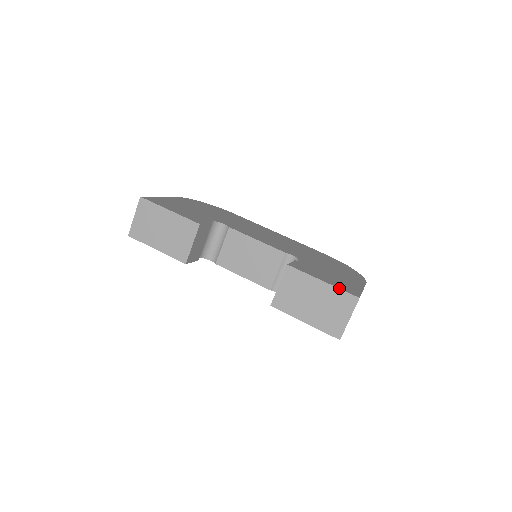
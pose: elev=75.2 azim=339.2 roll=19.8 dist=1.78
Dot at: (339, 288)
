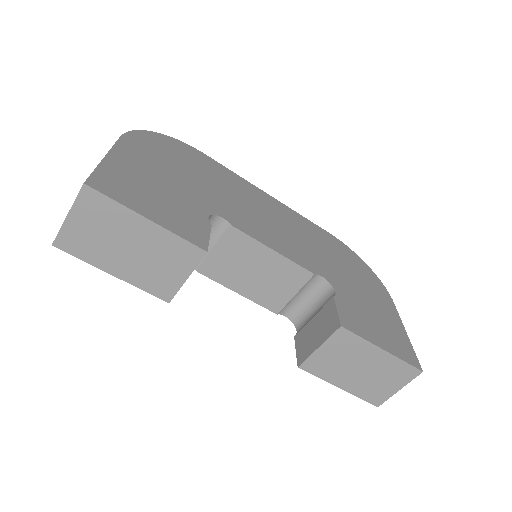
Dot at: (402, 359)
